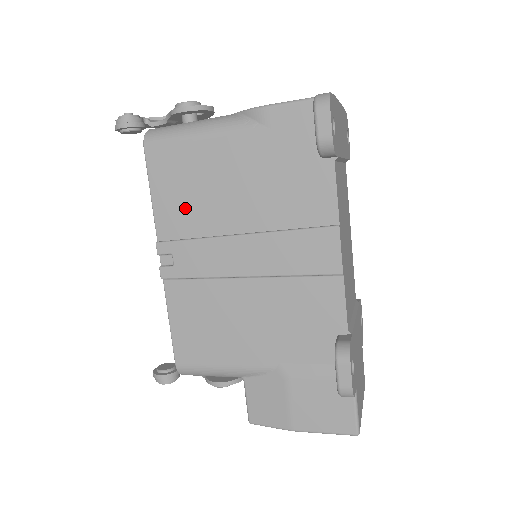
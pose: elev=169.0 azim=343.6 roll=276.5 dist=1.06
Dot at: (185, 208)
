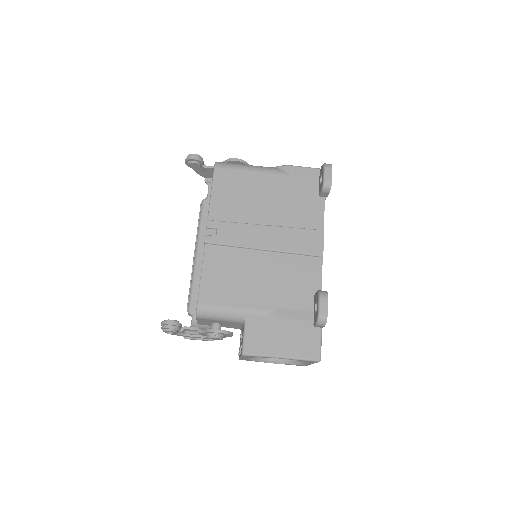
Dot at: (233, 205)
